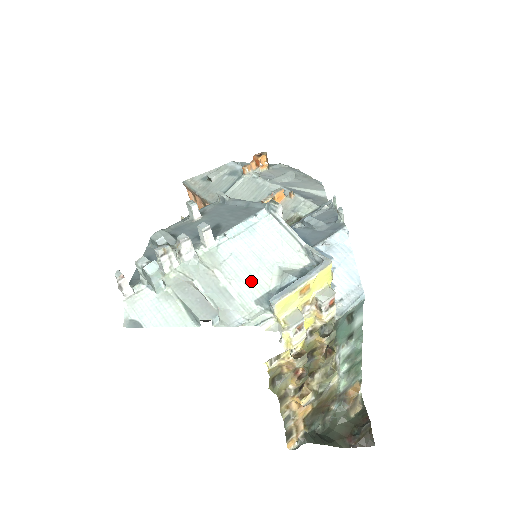
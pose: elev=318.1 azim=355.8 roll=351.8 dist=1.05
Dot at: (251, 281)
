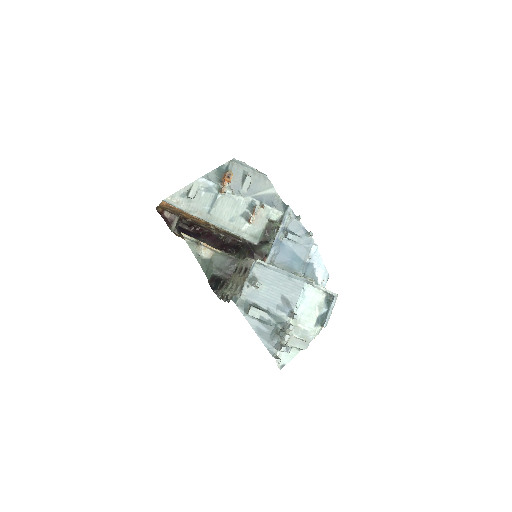
Dot at: (311, 319)
